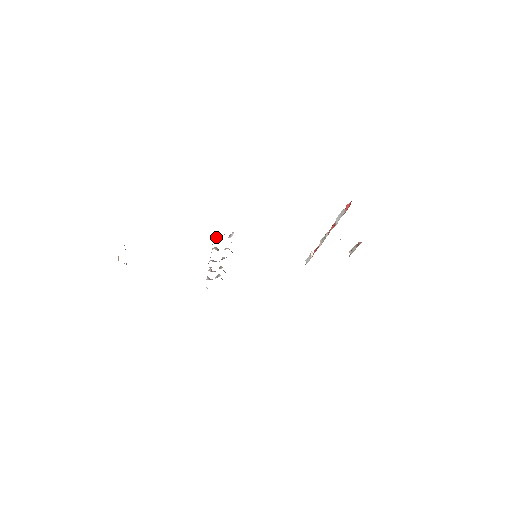
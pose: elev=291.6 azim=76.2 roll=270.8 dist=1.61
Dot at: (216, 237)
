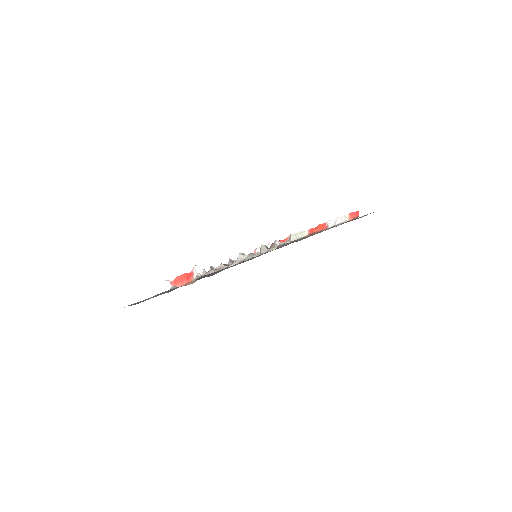
Dot at: (266, 247)
